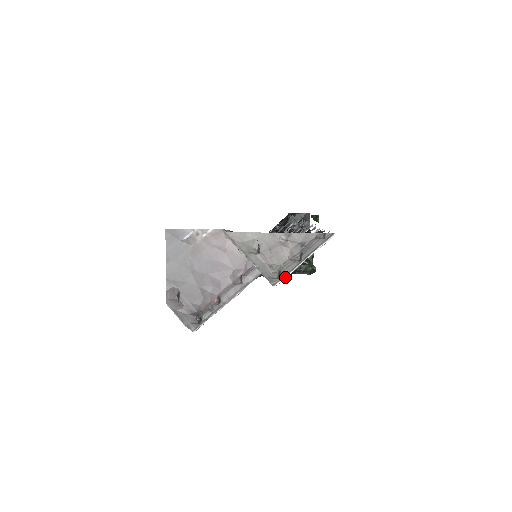
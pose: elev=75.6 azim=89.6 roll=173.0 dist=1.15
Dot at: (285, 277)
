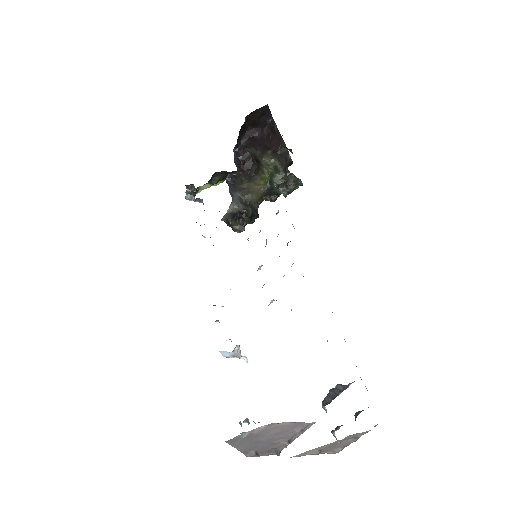
Dot at: occluded
